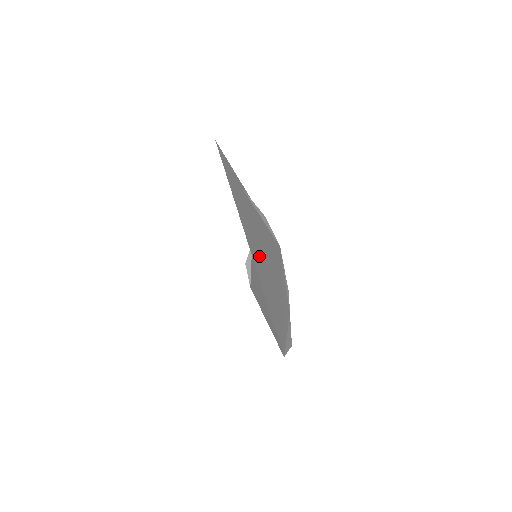
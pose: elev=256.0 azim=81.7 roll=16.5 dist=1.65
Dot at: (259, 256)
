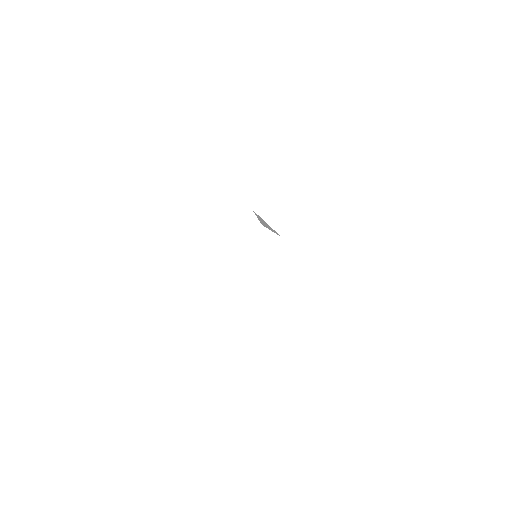
Dot at: occluded
